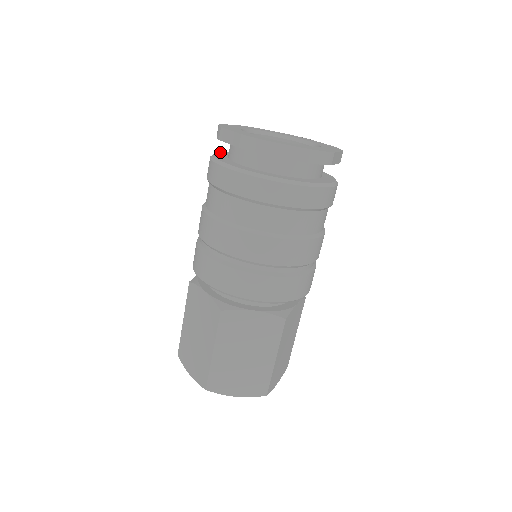
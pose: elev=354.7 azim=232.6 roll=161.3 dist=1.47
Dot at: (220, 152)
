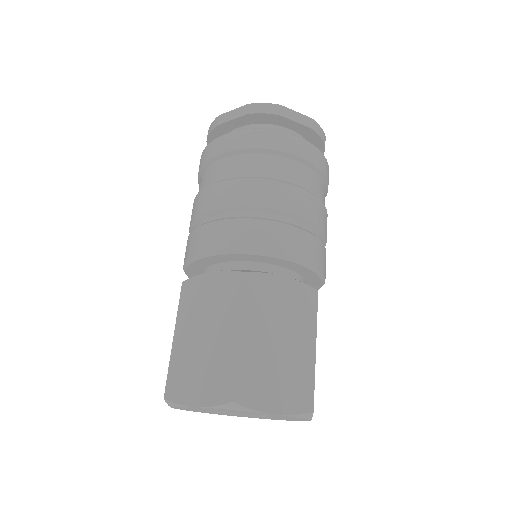
Dot at: occluded
